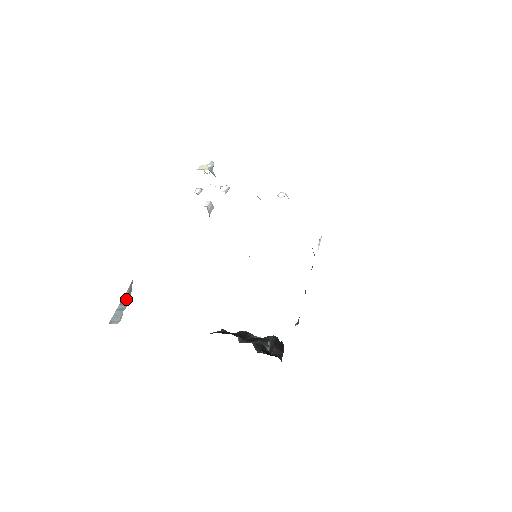
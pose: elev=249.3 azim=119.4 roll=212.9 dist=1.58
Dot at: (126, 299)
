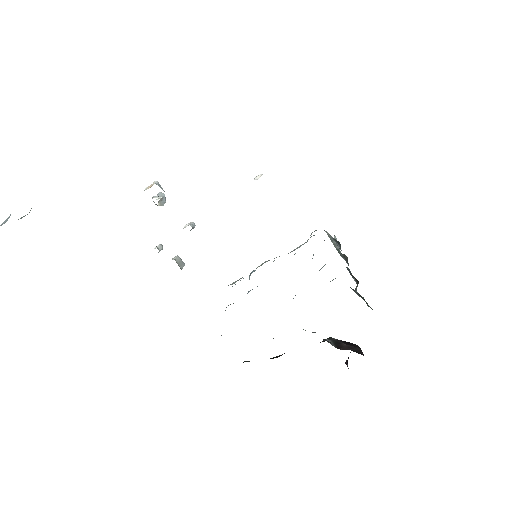
Dot at: occluded
